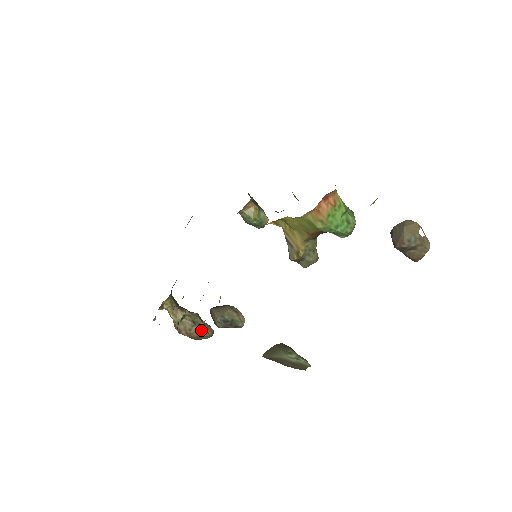
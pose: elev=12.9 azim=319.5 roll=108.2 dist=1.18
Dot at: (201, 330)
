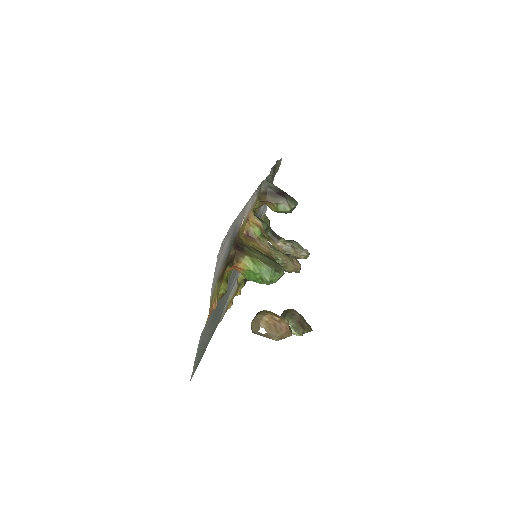
Dot at: occluded
